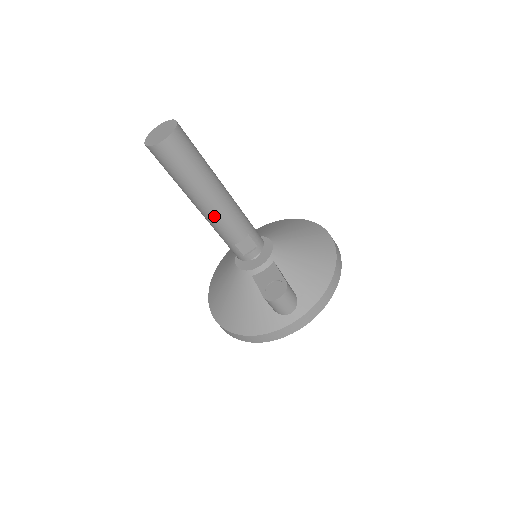
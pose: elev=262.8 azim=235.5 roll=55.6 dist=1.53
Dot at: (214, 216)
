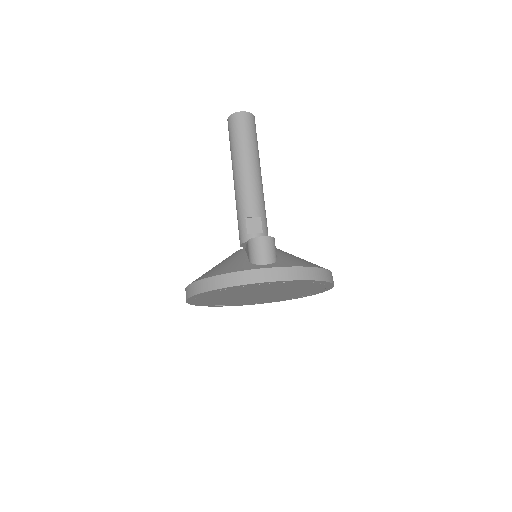
Dot at: (243, 183)
